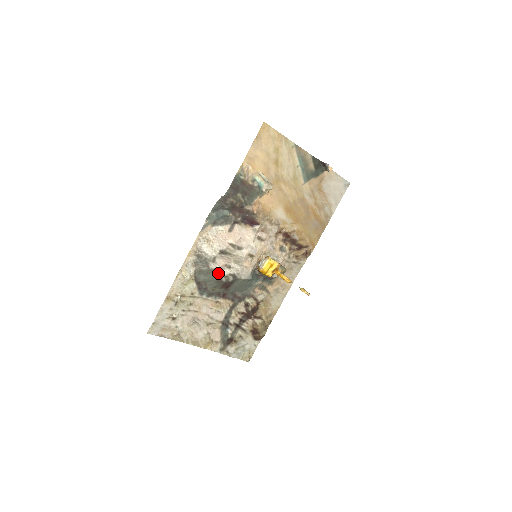
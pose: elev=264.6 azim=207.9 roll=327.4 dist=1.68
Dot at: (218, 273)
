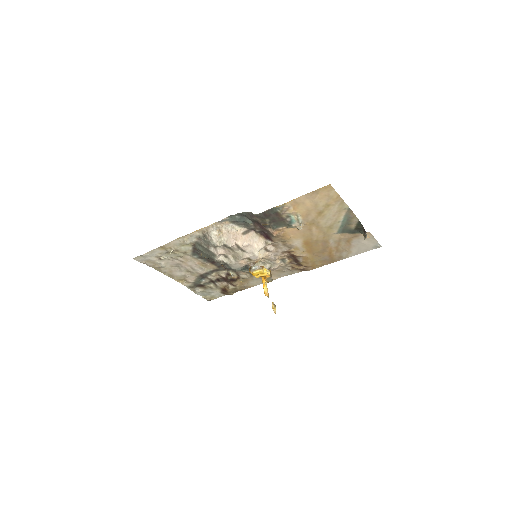
Dot at: (214, 256)
